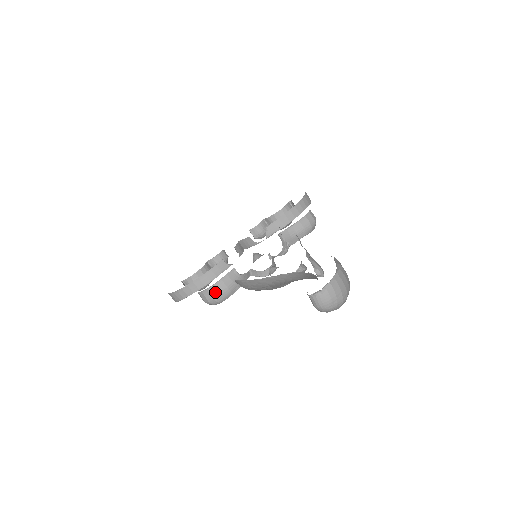
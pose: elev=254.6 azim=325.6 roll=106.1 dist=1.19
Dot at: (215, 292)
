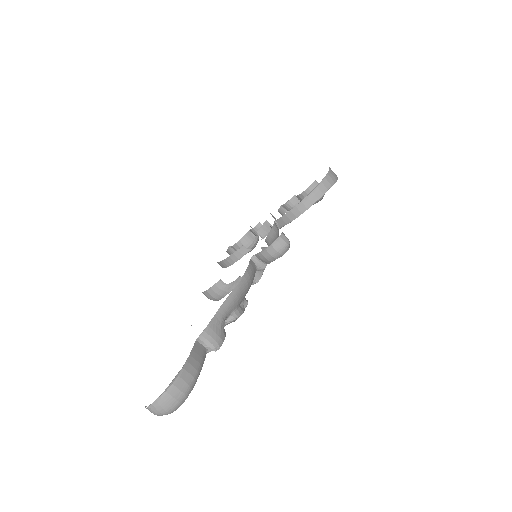
Dot at: (209, 295)
